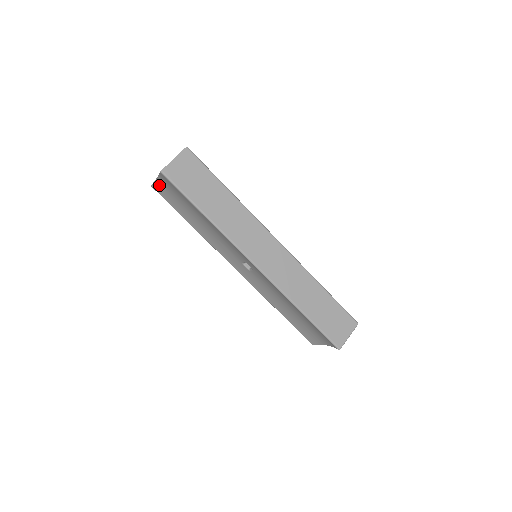
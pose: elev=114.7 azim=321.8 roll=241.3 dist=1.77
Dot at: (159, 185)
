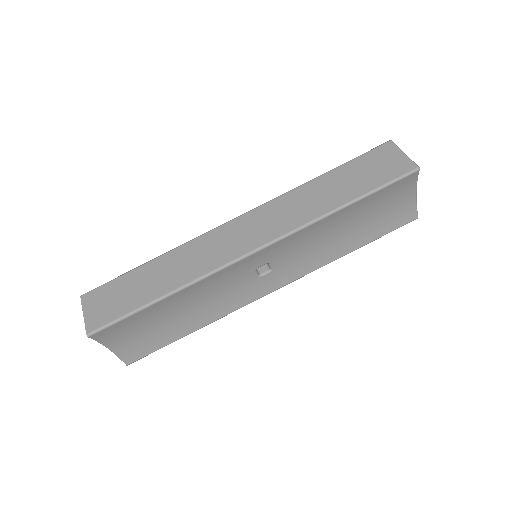
Dot at: (124, 353)
